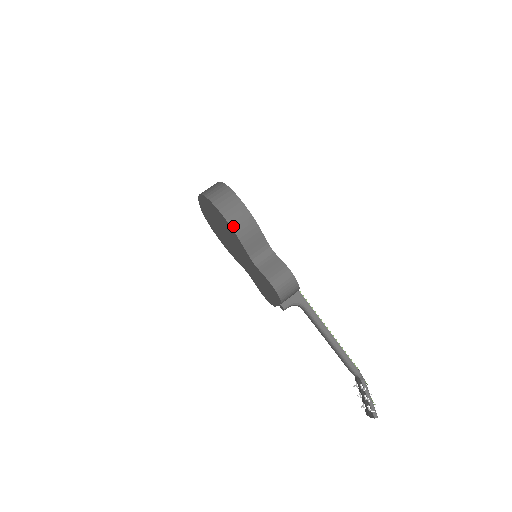
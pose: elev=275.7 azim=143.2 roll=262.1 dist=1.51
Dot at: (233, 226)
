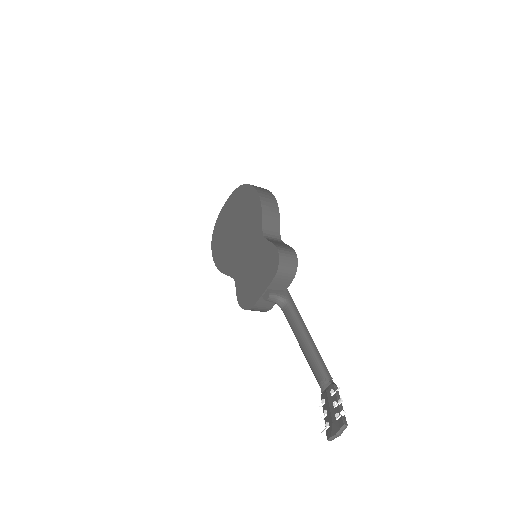
Dot at: (262, 199)
